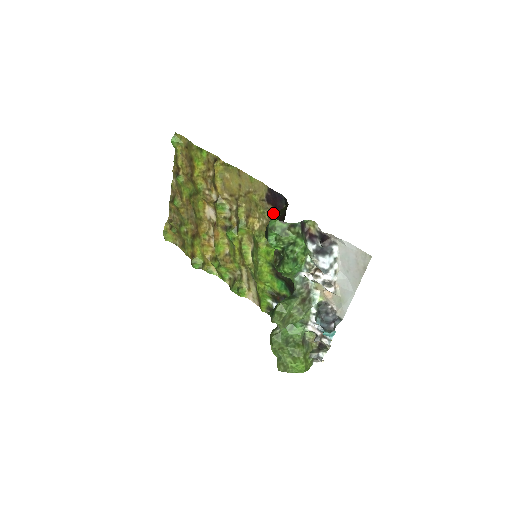
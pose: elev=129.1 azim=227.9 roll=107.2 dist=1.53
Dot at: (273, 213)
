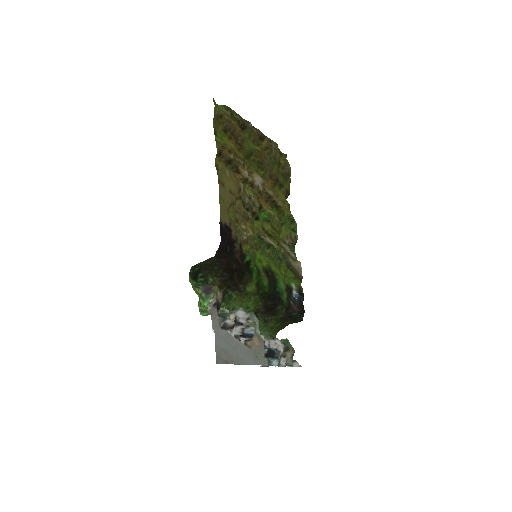
Dot at: (237, 240)
